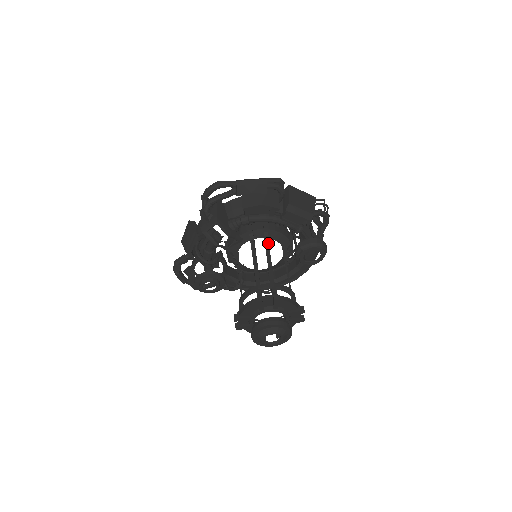
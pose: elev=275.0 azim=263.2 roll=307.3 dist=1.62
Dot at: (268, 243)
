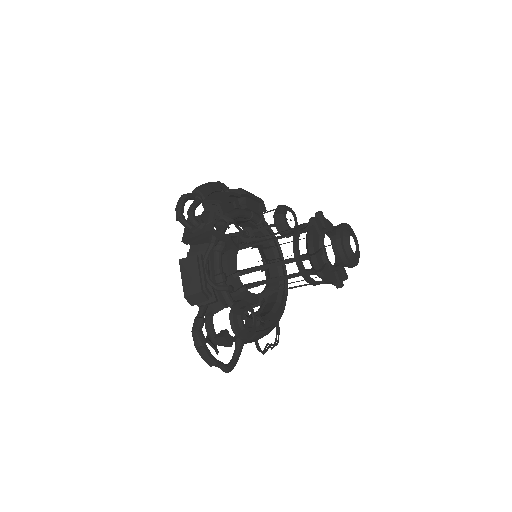
Dot at: (254, 237)
